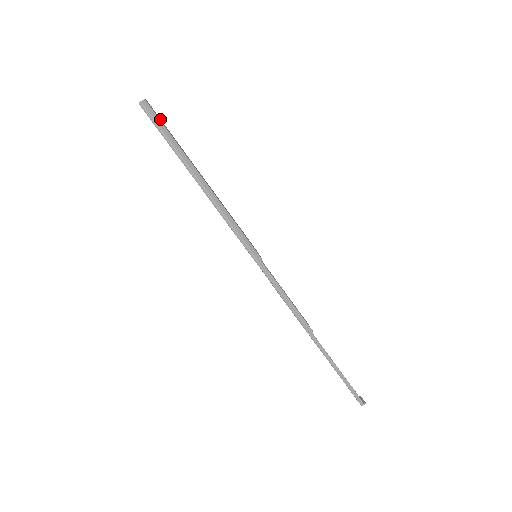
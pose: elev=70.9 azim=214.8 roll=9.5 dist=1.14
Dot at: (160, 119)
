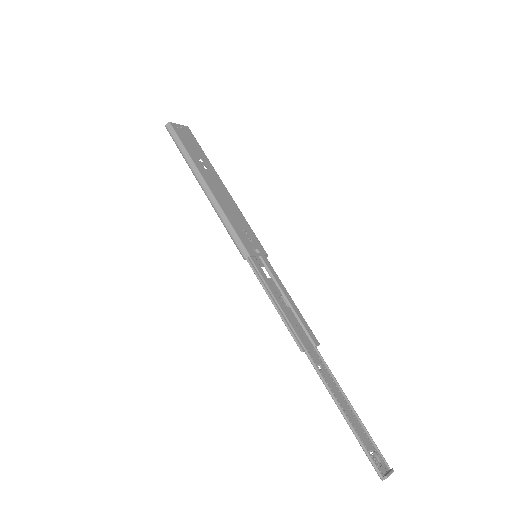
Dot at: (188, 137)
